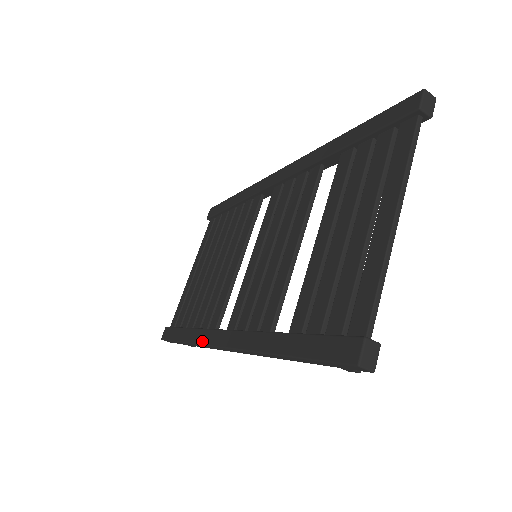
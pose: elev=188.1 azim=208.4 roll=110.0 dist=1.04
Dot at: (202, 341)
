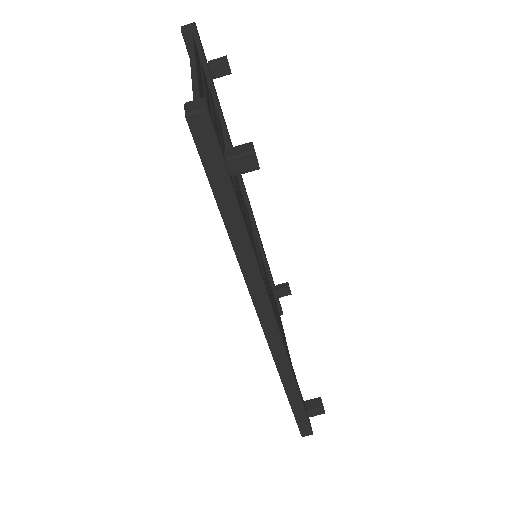
Dot at: occluded
